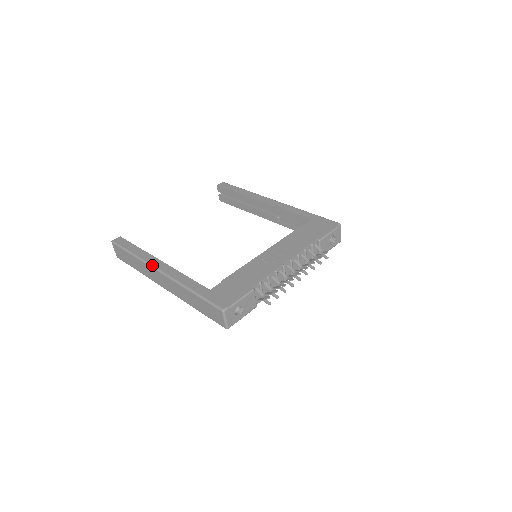
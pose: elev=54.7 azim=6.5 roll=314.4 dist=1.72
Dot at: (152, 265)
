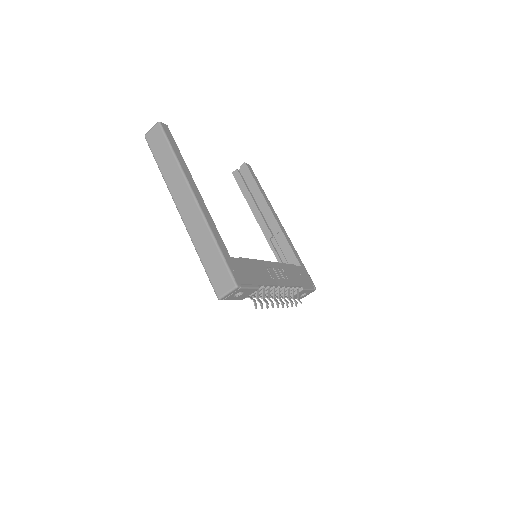
Dot at: (190, 185)
